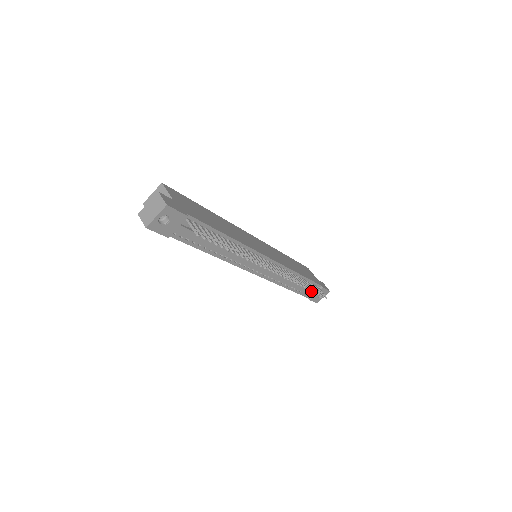
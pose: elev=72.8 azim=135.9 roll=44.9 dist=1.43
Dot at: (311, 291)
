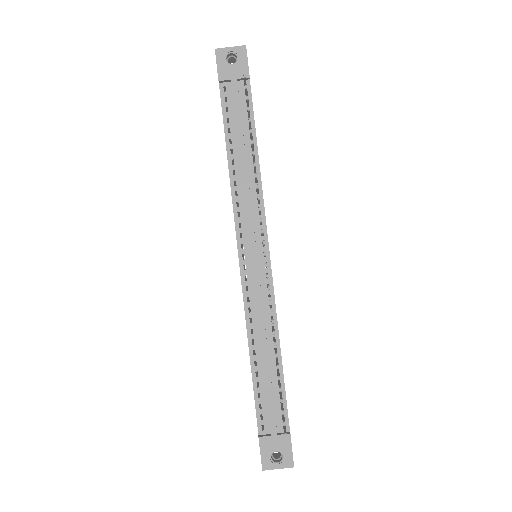
Dot at: (272, 415)
